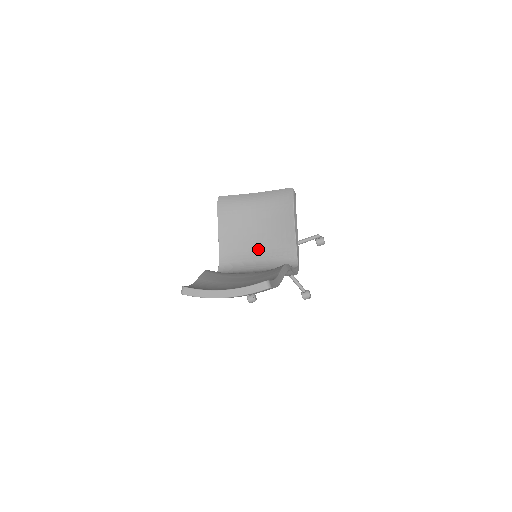
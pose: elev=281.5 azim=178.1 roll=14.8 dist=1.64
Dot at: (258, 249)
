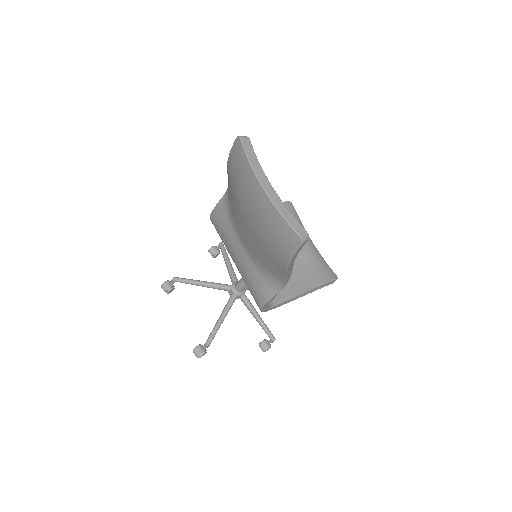
Dot at: occluded
